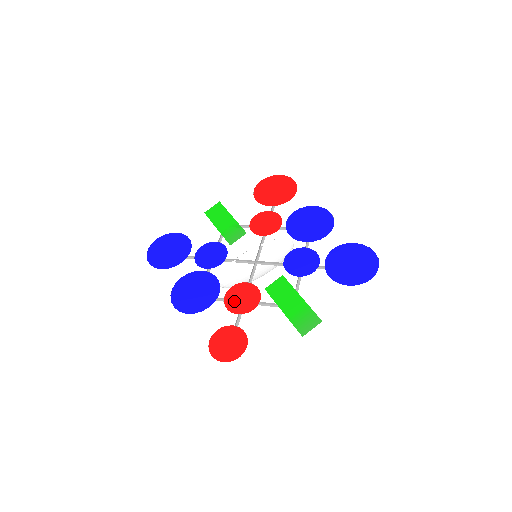
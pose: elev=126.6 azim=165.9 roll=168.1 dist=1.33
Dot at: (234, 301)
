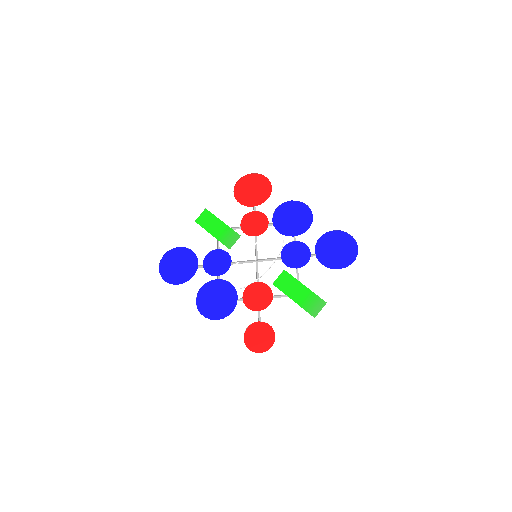
Dot at: (252, 300)
